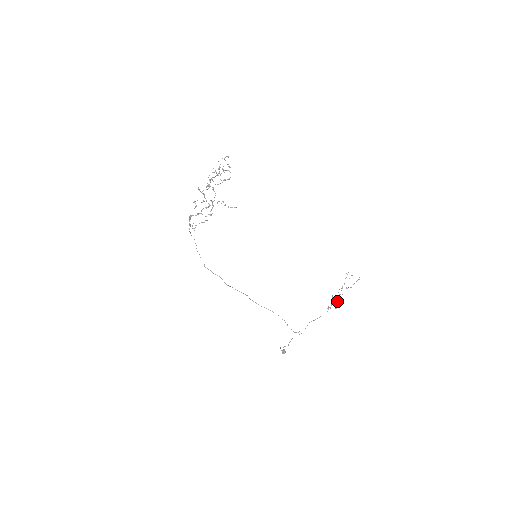
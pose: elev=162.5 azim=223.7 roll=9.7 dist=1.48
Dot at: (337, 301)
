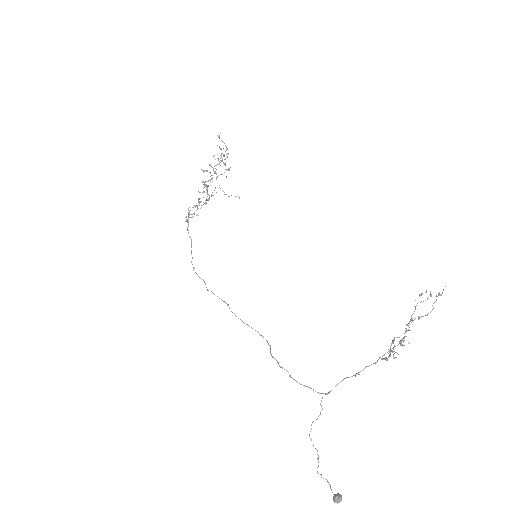
Dot at: (399, 343)
